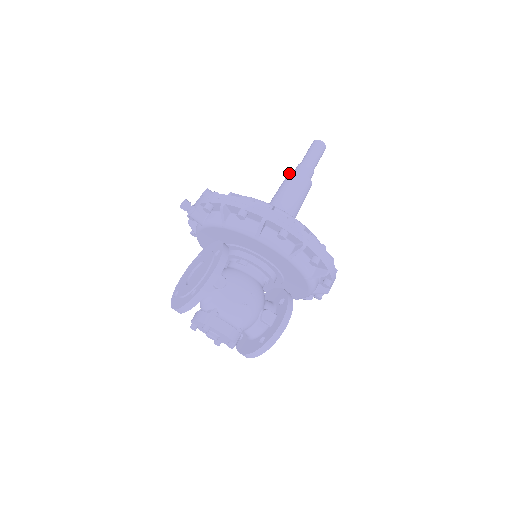
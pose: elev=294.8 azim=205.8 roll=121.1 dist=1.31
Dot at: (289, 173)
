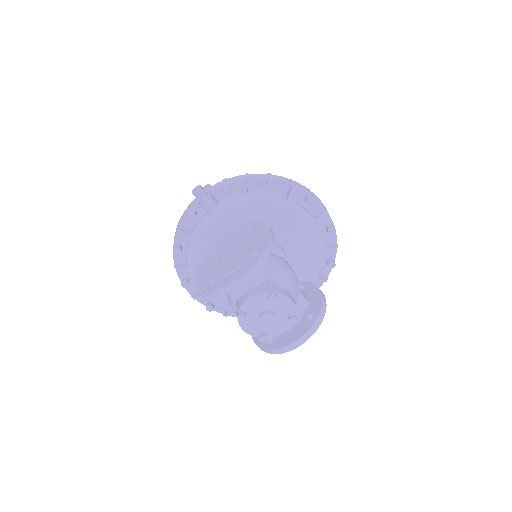
Dot at: occluded
